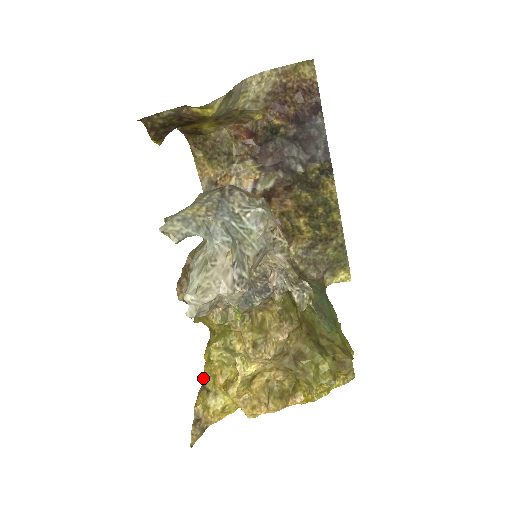
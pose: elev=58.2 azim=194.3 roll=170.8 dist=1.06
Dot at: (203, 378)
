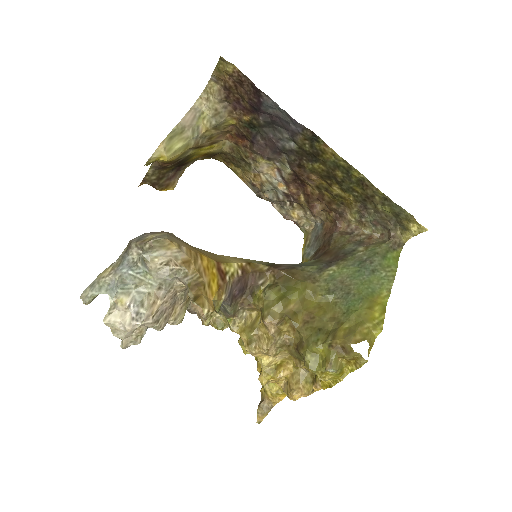
Dot at: occluded
